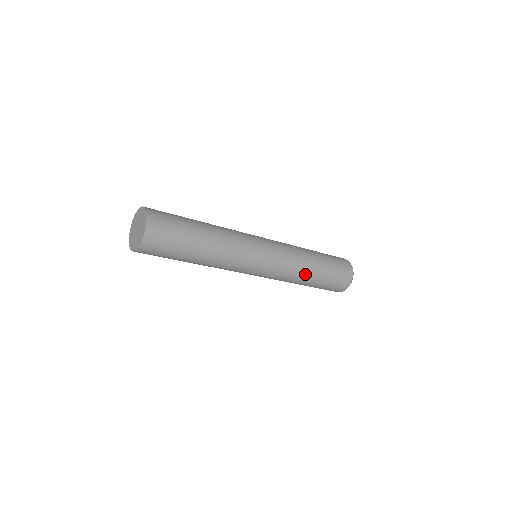
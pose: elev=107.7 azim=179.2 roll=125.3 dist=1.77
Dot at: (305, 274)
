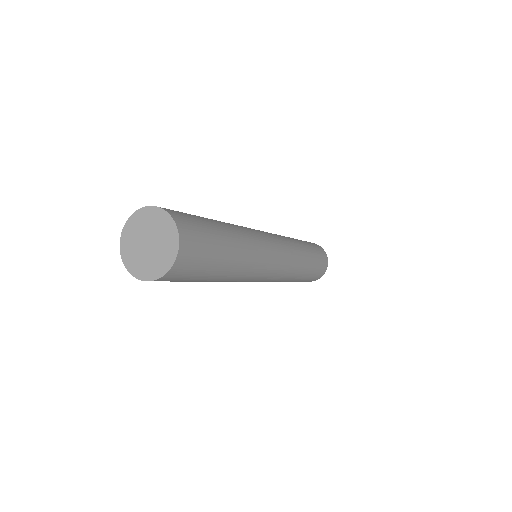
Dot at: (303, 252)
